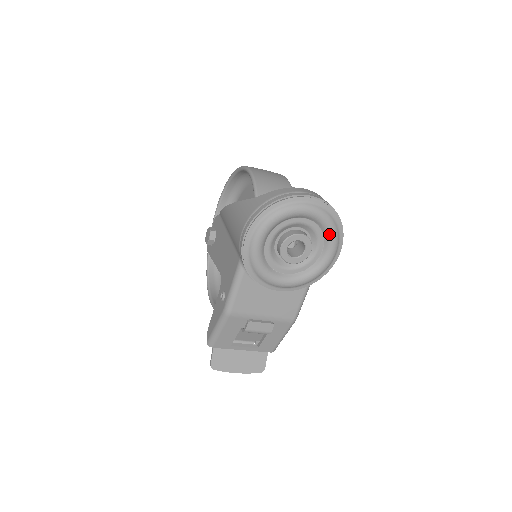
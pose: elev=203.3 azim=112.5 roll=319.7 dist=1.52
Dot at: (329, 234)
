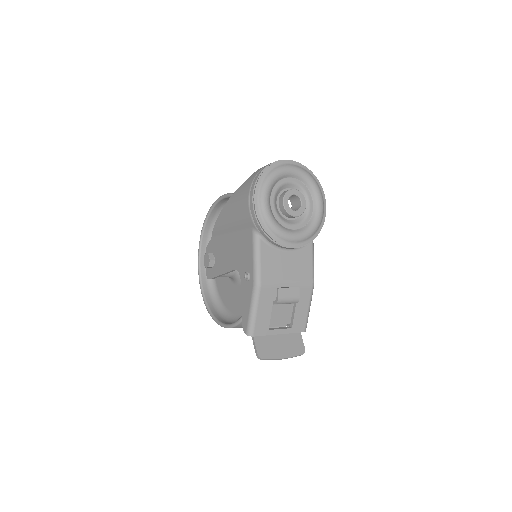
Dot at: (313, 188)
